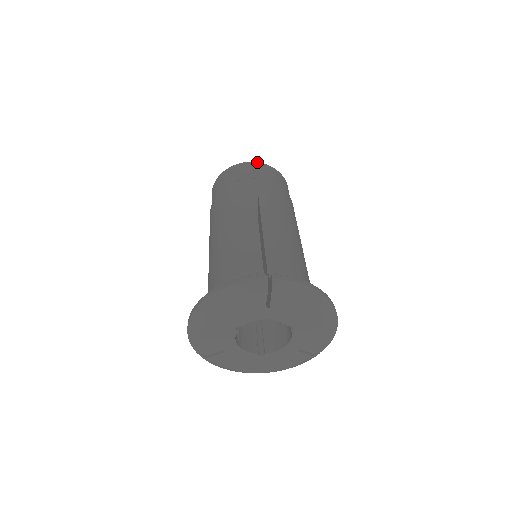
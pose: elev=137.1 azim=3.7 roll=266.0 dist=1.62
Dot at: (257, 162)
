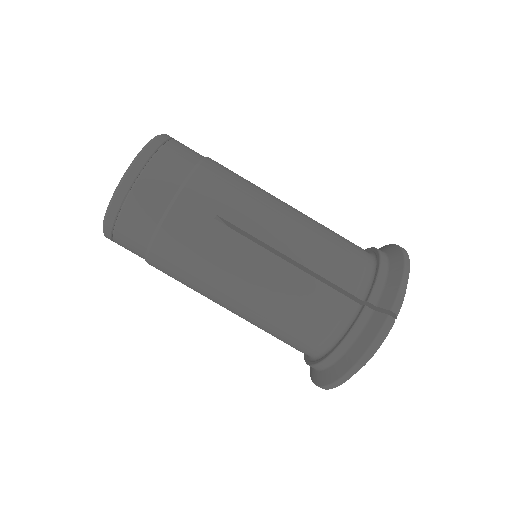
Dot at: (135, 162)
